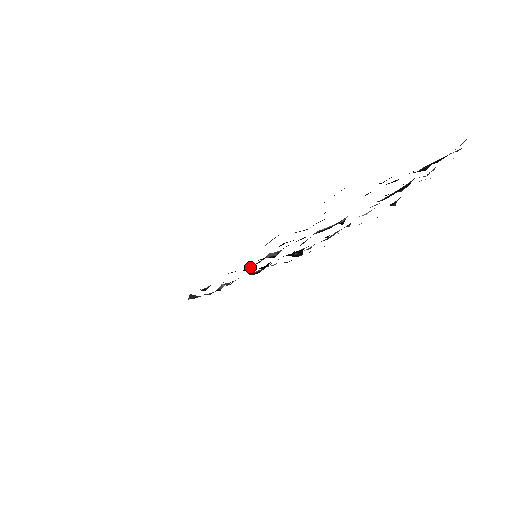
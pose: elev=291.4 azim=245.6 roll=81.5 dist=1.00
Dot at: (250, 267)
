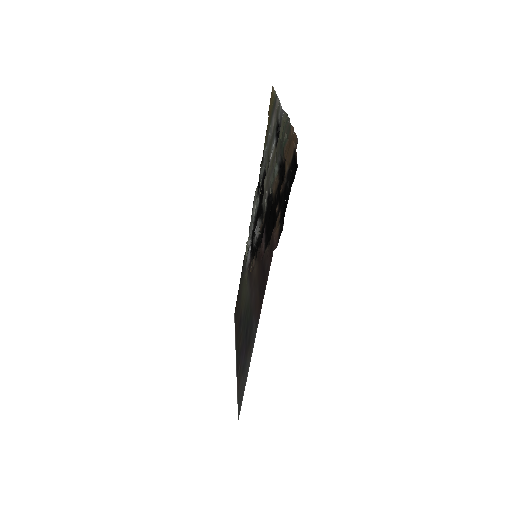
Dot at: (255, 246)
